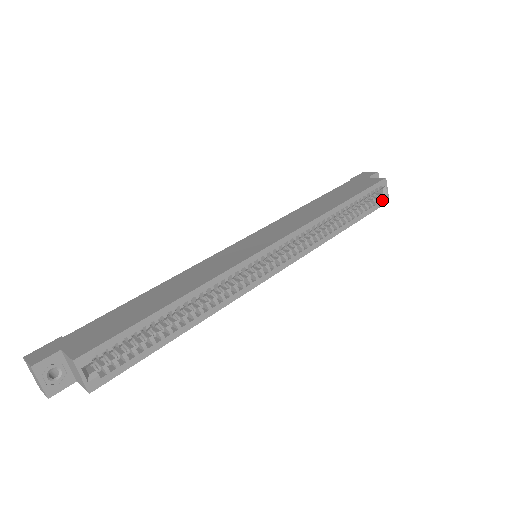
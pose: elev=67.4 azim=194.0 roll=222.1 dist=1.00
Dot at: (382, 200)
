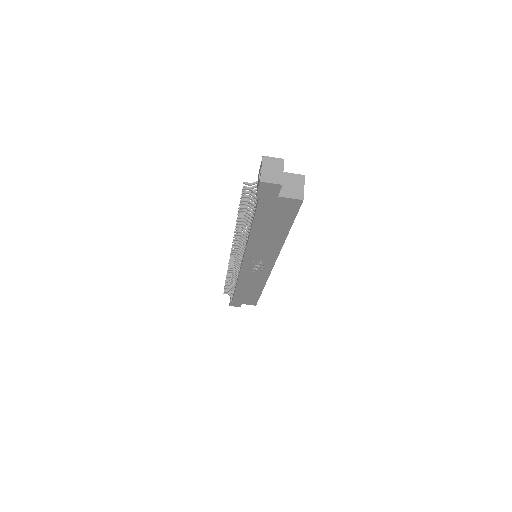
Dot at: occluded
